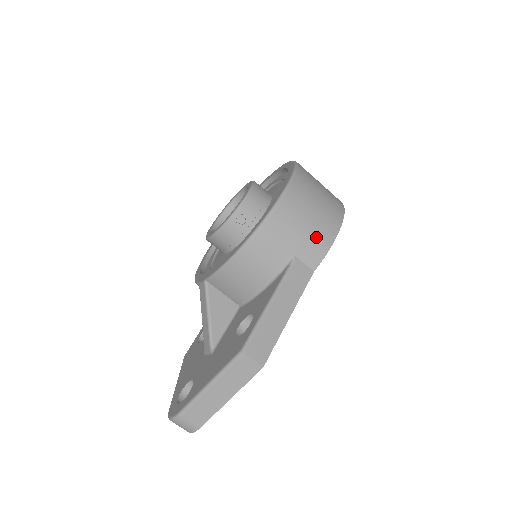
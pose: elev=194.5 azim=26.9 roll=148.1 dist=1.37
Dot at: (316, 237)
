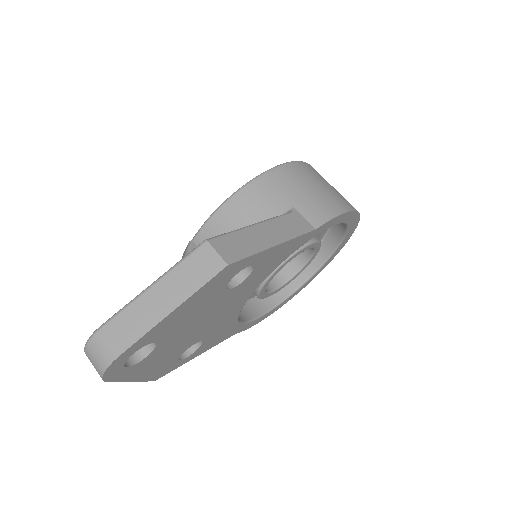
Dot at: (322, 201)
